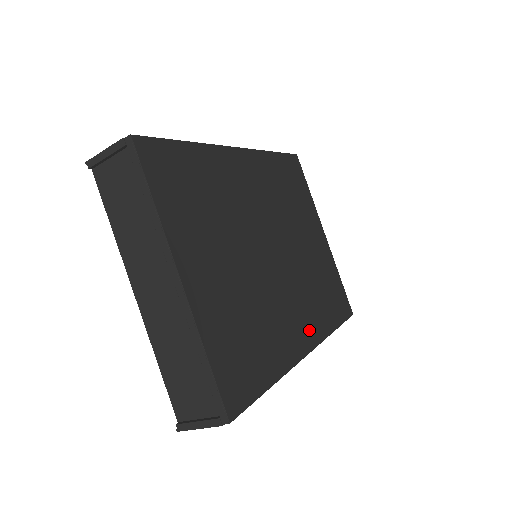
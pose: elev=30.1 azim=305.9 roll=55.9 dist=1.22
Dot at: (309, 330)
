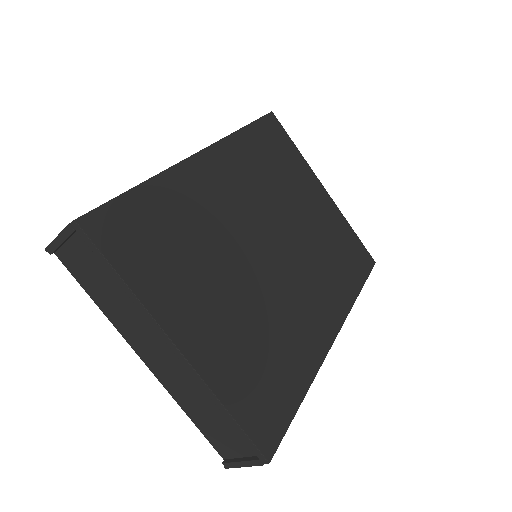
Dot at: (331, 312)
